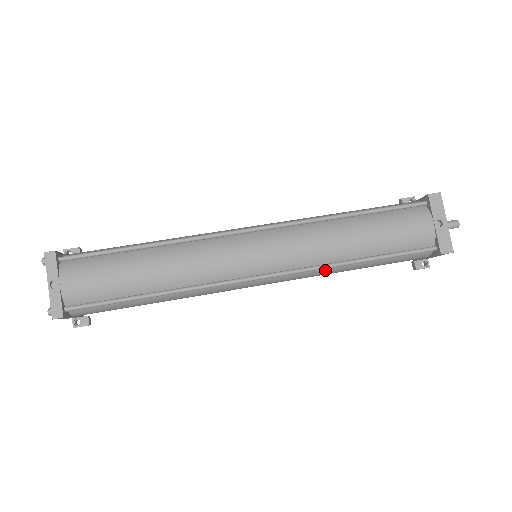
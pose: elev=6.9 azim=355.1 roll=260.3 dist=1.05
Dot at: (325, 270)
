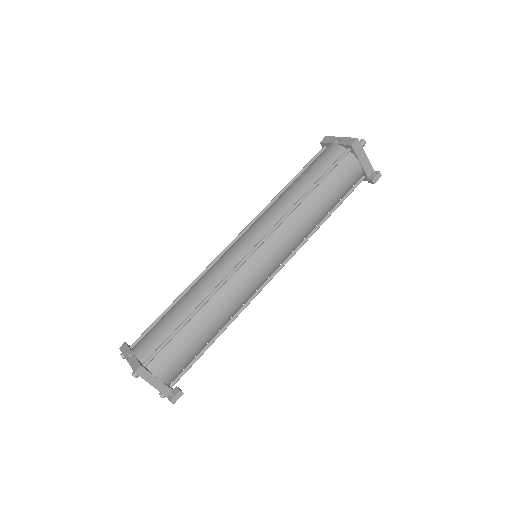
Dot at: (296, 216)
